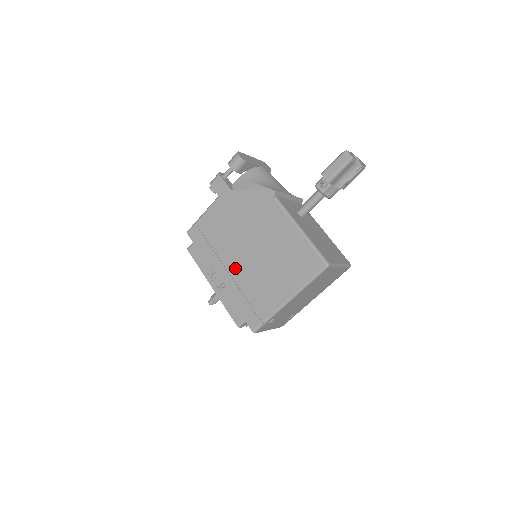
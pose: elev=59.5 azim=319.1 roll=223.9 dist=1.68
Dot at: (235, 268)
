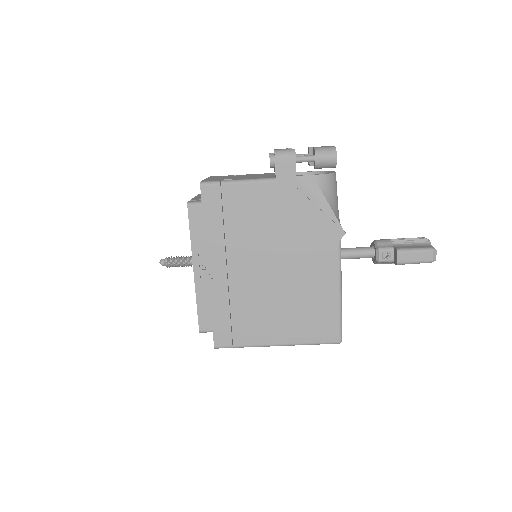
Dot at: (239, 274)
